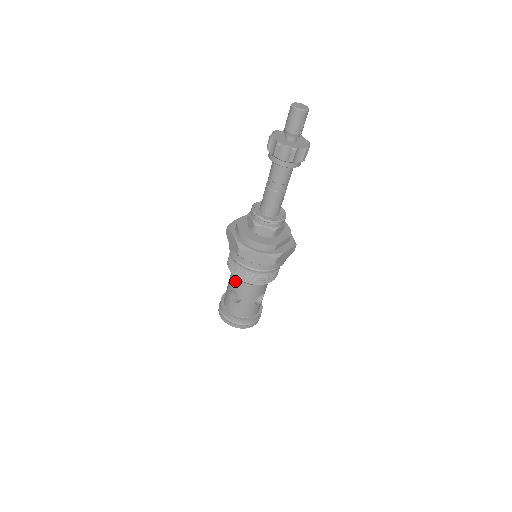
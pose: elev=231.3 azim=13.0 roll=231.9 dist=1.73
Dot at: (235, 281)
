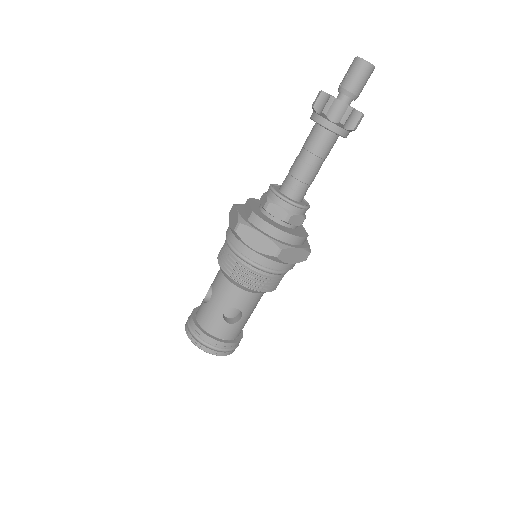
Dot at: (239, 295)
